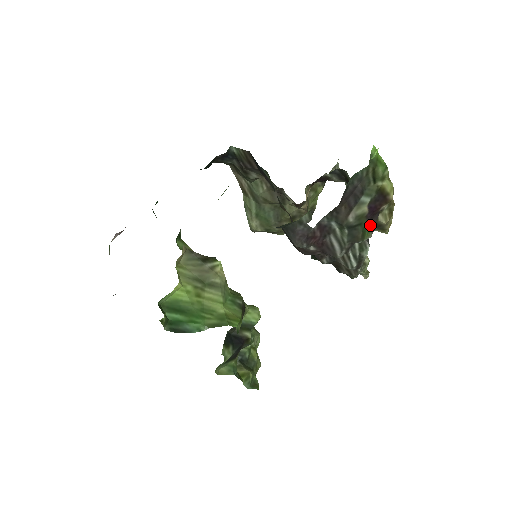
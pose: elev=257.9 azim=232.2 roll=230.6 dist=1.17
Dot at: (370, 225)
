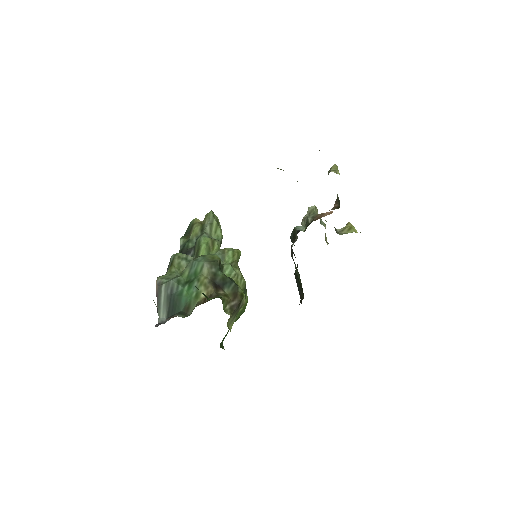
Dot at: occluded
